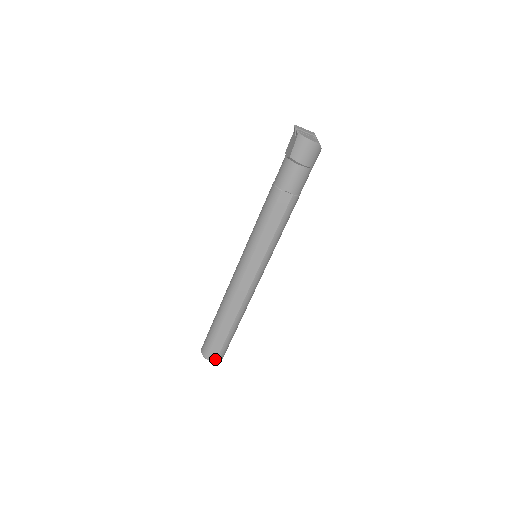
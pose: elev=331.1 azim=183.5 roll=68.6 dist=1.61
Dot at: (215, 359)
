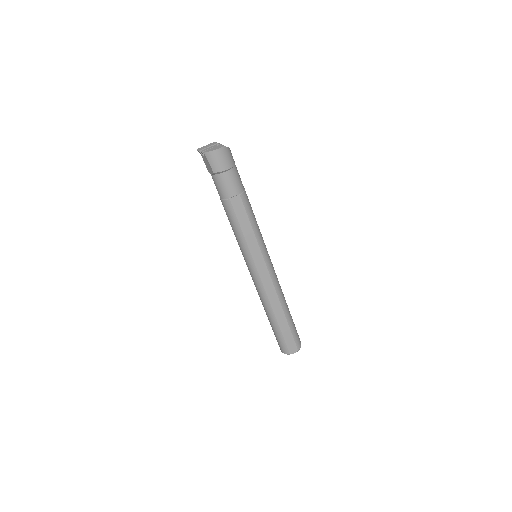
Dot at: (296, 349)
